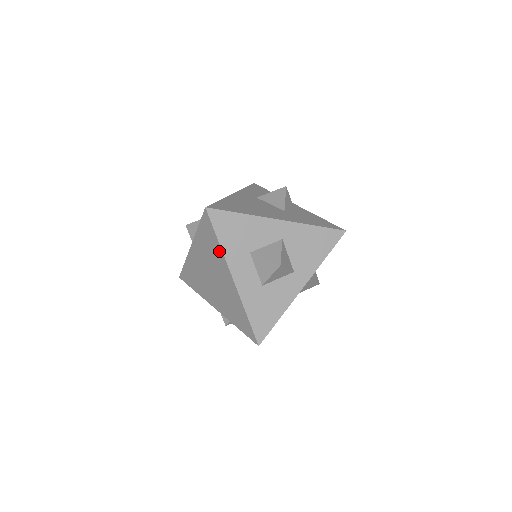
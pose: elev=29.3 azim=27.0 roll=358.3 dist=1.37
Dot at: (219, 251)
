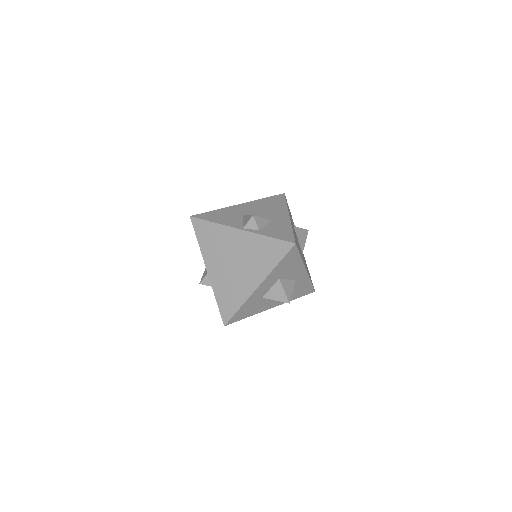
Dot at: (269, 267)
